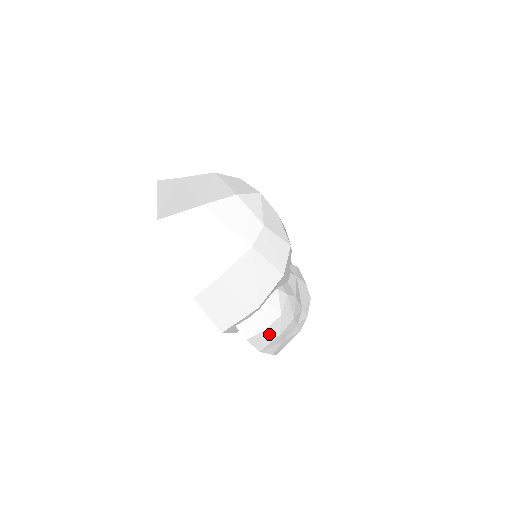
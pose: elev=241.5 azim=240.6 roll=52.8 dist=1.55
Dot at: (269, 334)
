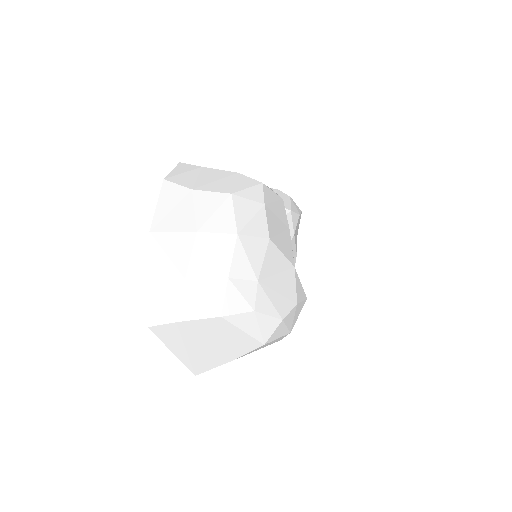
Dot at: occluded
